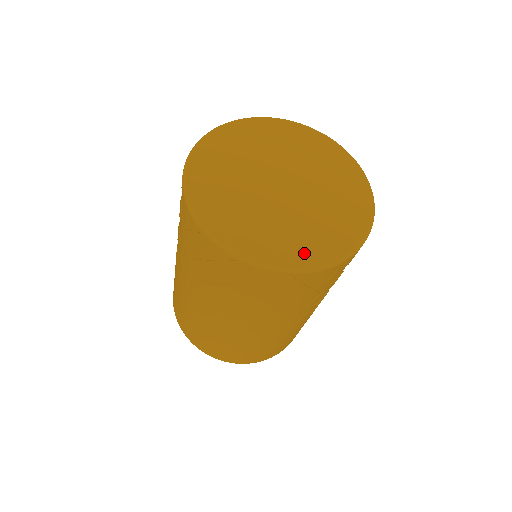
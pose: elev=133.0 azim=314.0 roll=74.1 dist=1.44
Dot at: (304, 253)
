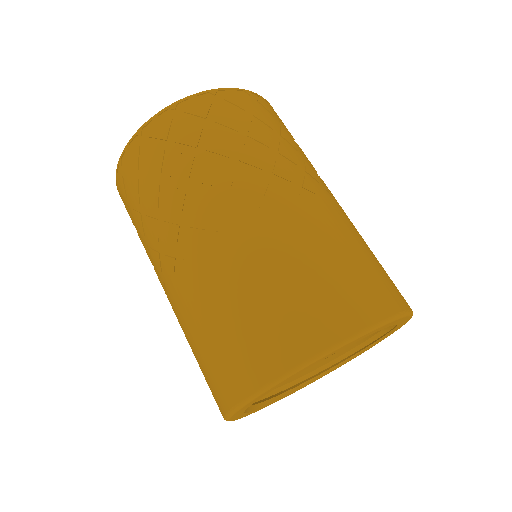
Dot at: occluded
